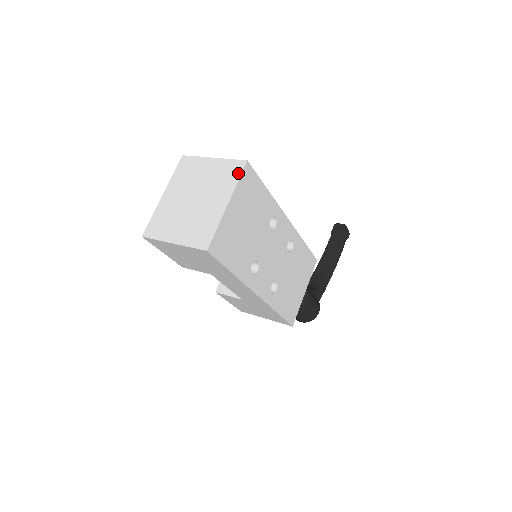
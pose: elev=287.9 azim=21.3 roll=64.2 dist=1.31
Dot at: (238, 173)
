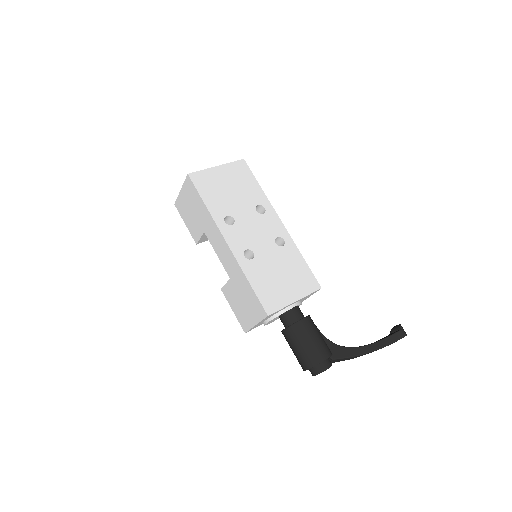
Dot at: (235, 162)
